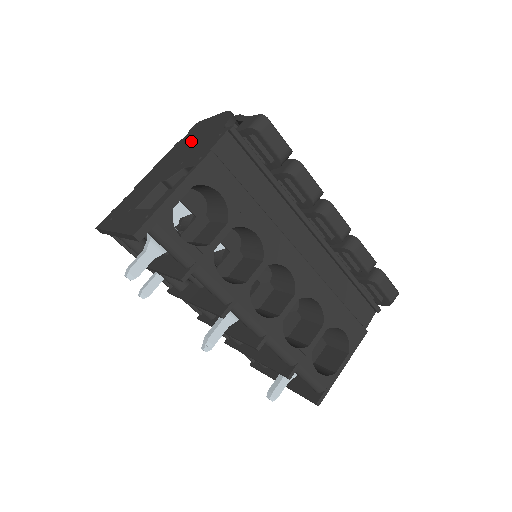
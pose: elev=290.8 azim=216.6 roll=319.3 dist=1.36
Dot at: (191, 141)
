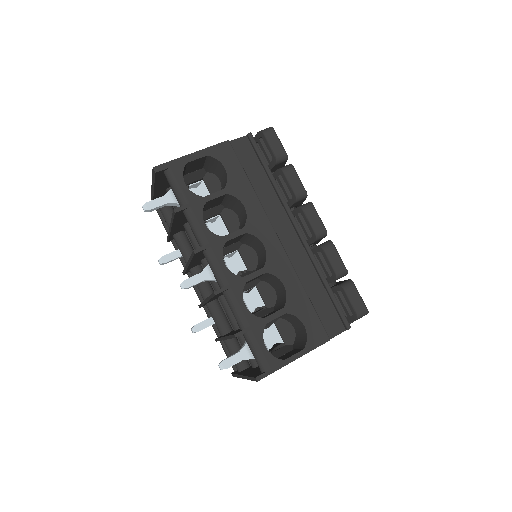
Dot at: occluded
